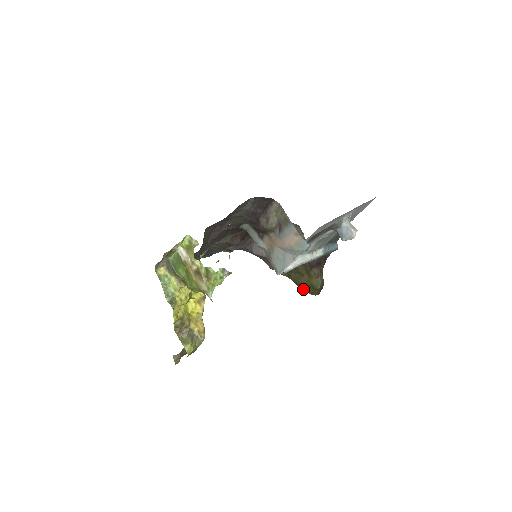
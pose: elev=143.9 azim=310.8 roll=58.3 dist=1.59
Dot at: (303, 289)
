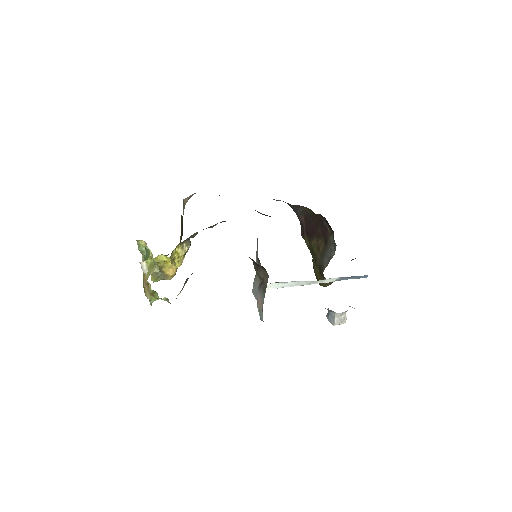
Dot at: occluded
